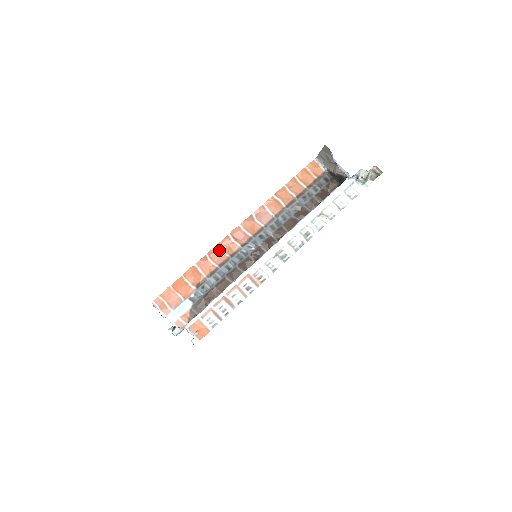
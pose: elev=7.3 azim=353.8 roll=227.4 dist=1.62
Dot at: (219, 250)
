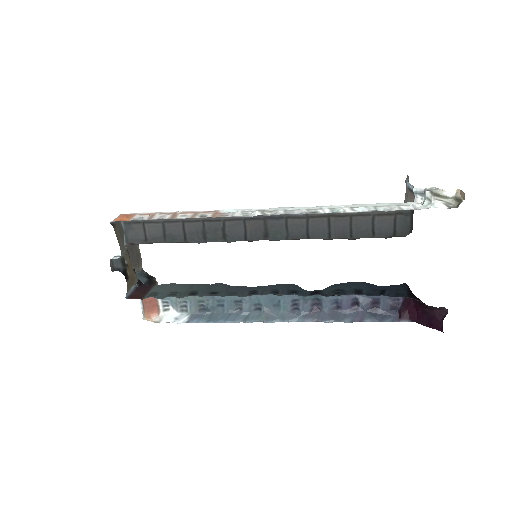
Dot at: occluded
